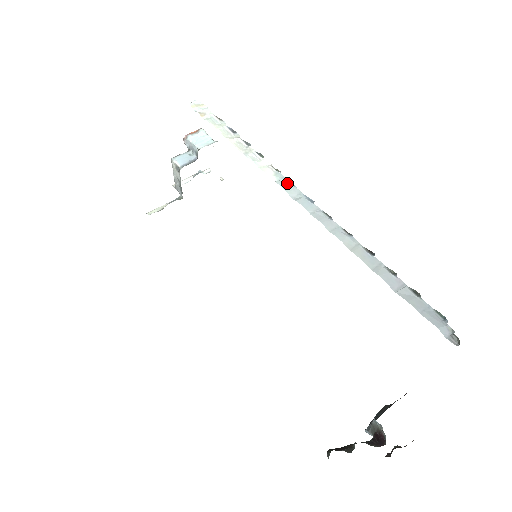
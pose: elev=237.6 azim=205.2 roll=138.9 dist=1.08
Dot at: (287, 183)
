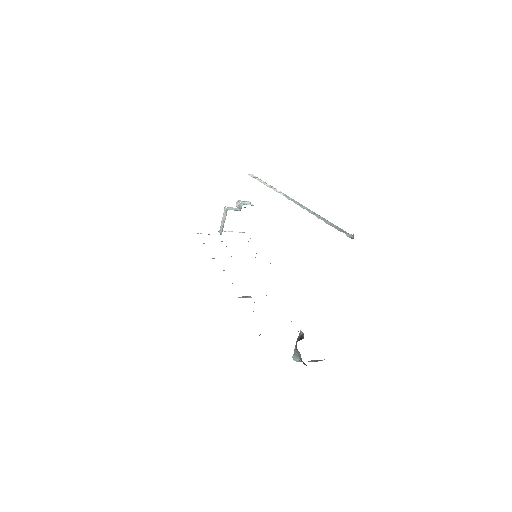
Dot at: (287, 196)
